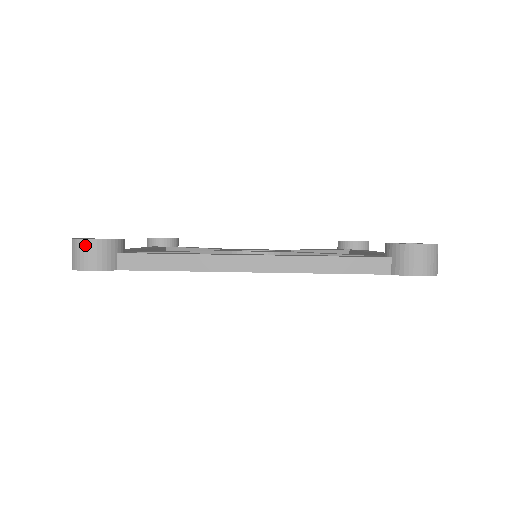
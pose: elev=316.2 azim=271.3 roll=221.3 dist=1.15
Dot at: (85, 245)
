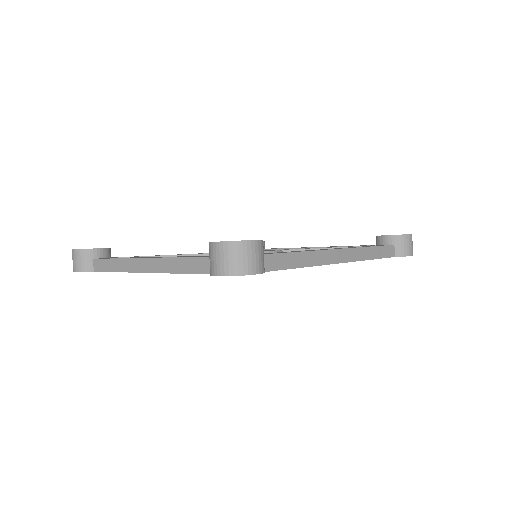
Dot at: (253, 247)
